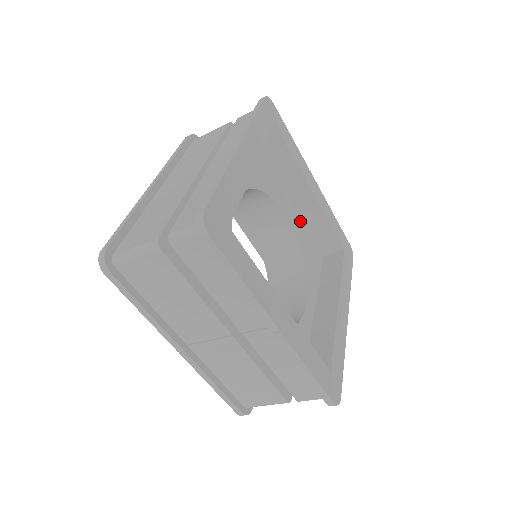
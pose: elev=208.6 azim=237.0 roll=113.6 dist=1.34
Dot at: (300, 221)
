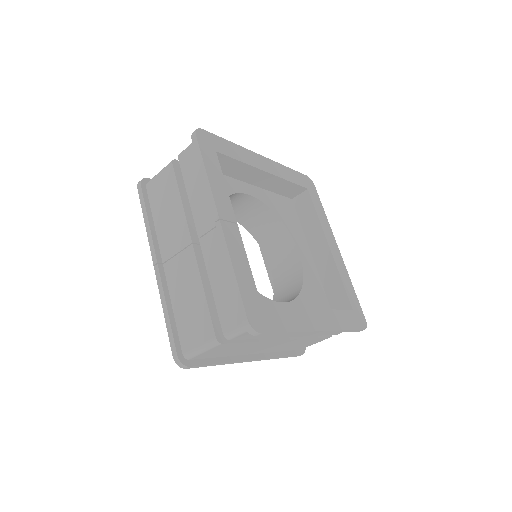
Dot at: (316, 273)
